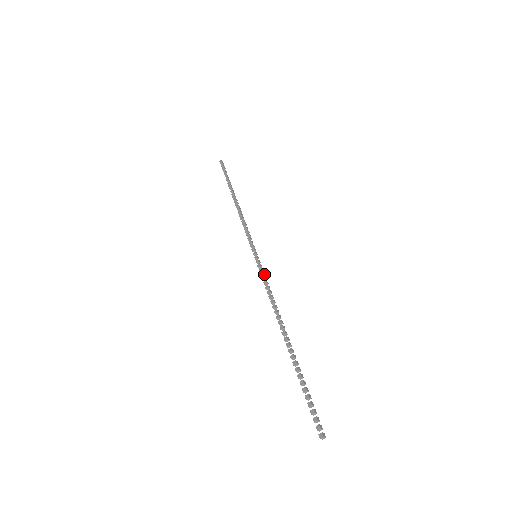
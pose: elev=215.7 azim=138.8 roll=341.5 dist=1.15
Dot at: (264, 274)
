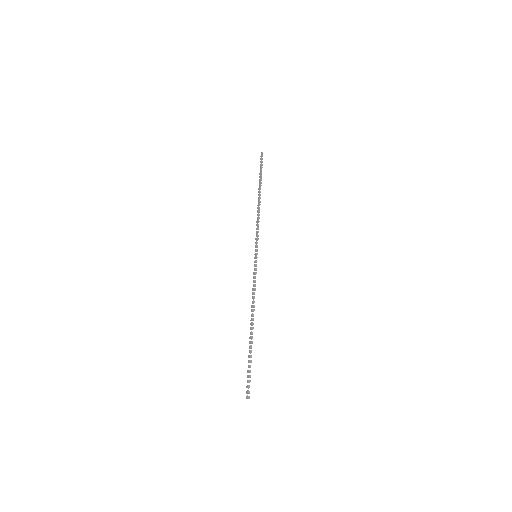
Dot at: (255, 273)
